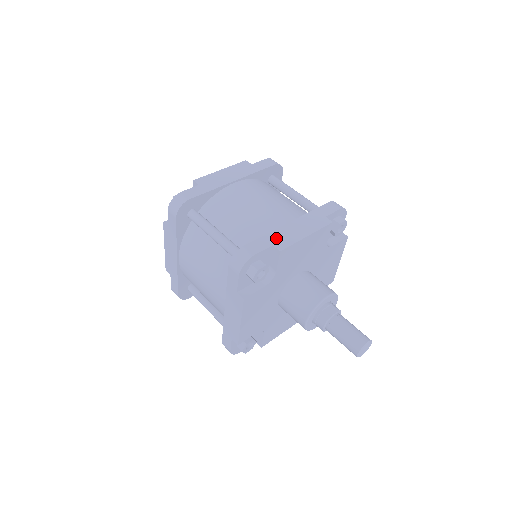
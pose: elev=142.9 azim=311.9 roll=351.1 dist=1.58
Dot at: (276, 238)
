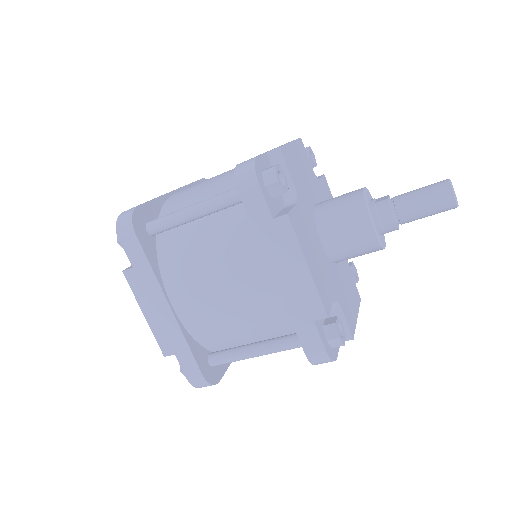
Dot at: occluded
